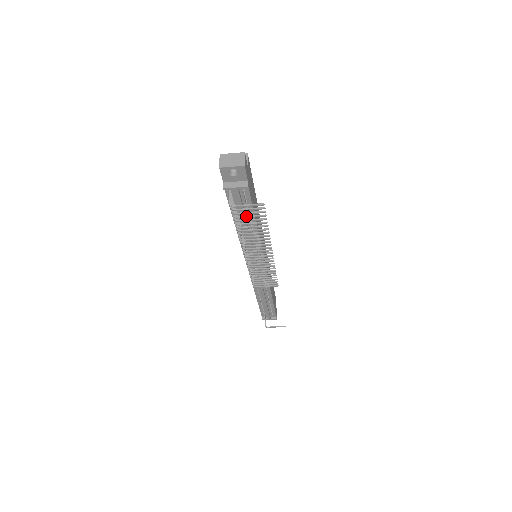
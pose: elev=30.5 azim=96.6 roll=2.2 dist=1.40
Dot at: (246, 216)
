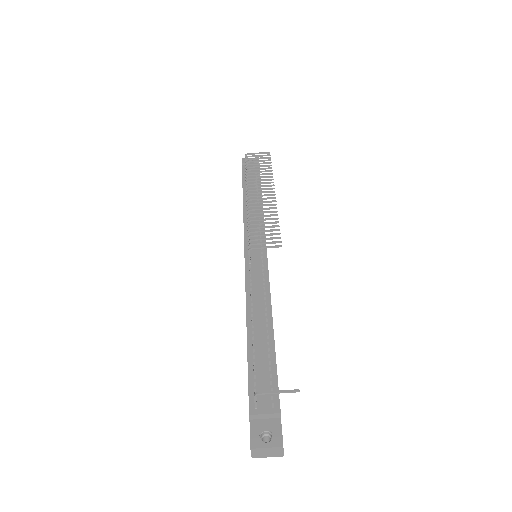
Dot at: (255, 161)
